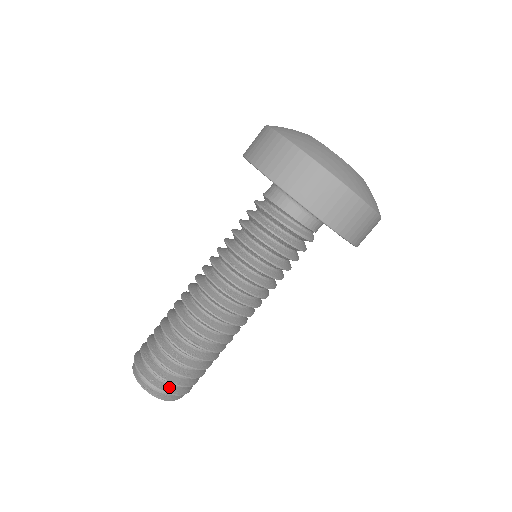
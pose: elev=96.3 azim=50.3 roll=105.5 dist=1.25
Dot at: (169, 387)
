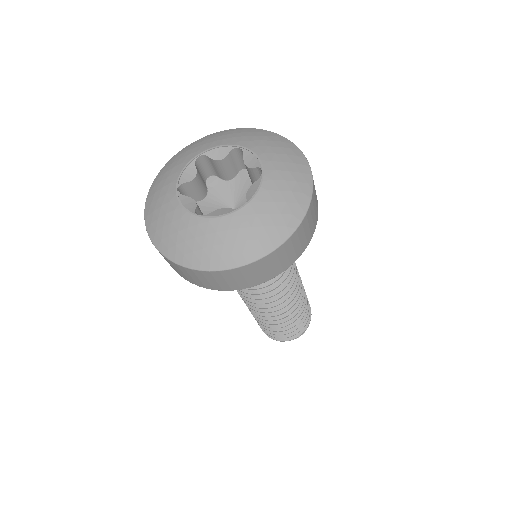
Dot at: occluded
